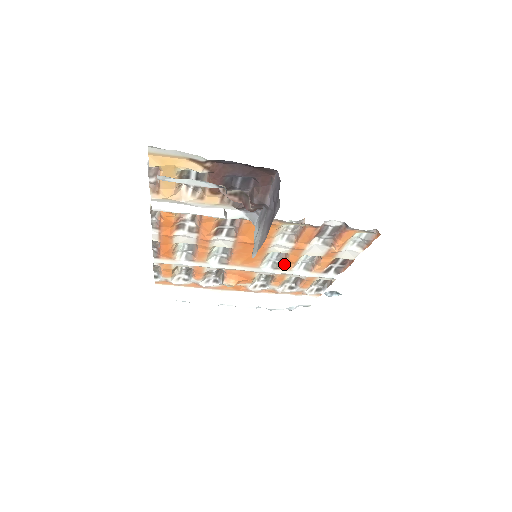
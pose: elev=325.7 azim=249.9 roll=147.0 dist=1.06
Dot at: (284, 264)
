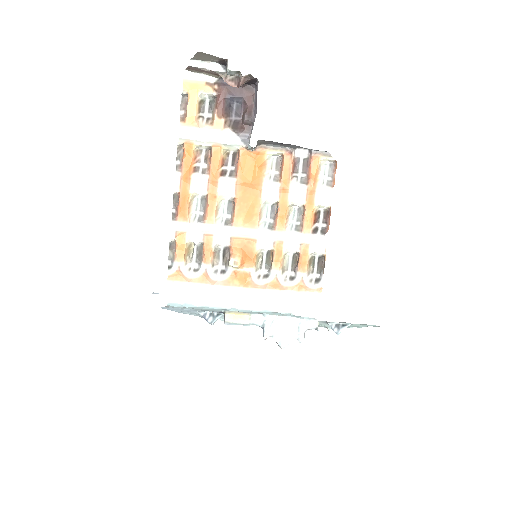
Dot at: (277, 221)
